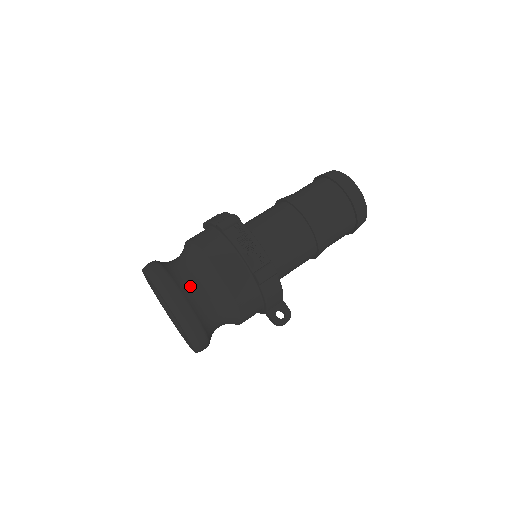
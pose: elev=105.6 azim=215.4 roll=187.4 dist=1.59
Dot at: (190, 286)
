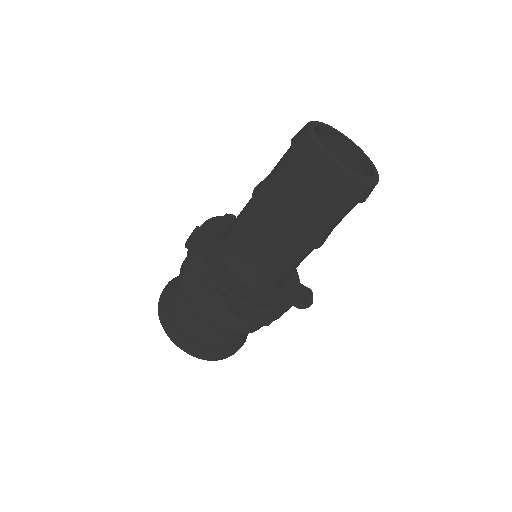
Dot at: (207, 337)
